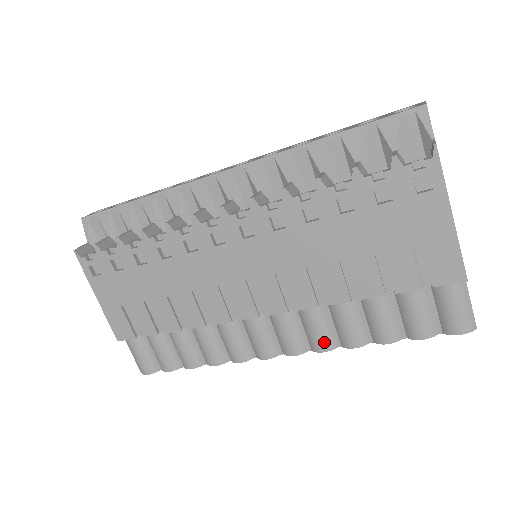
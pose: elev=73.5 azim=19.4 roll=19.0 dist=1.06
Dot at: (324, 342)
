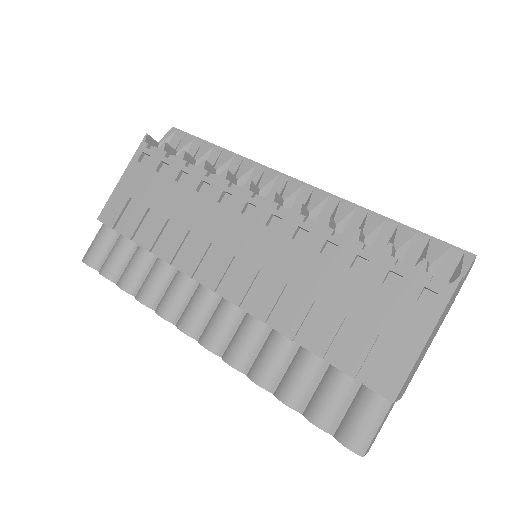
Dot at: (238, 357)
